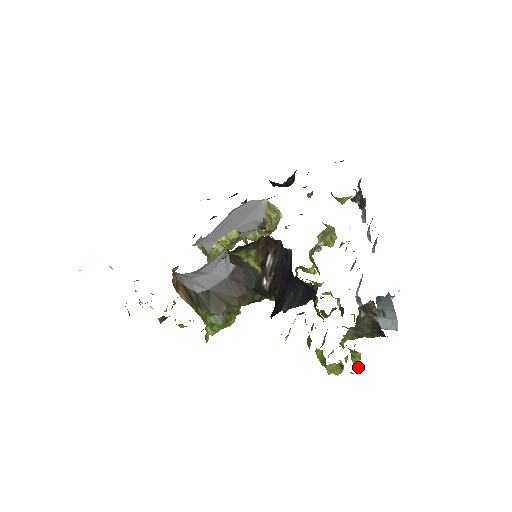
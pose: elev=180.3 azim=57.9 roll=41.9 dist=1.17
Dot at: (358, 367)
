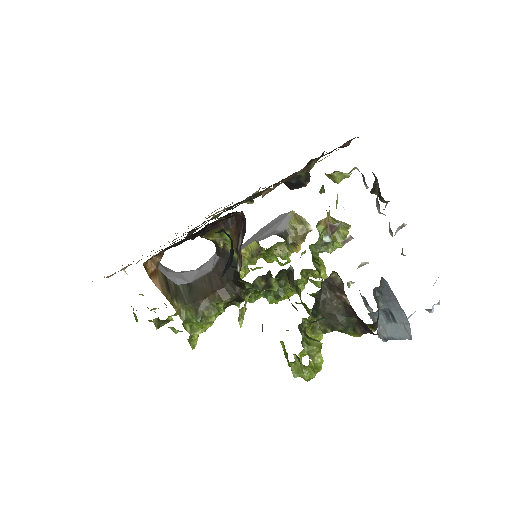
Dot at: (317, 360)
